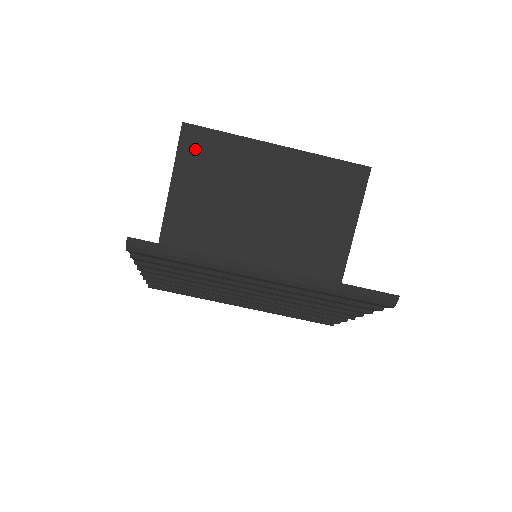
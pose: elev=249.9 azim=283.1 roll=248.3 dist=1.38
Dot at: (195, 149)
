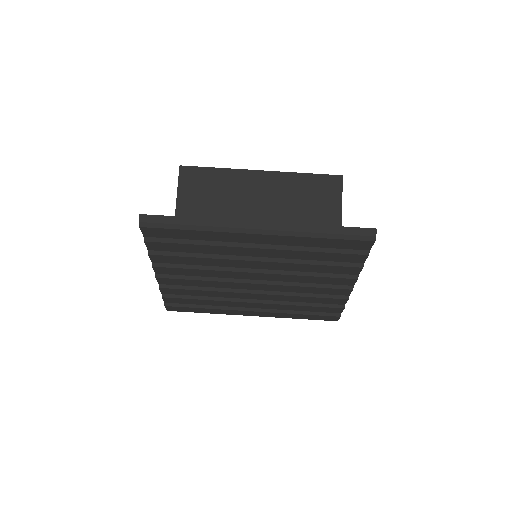
Dot at: (192, 185)
